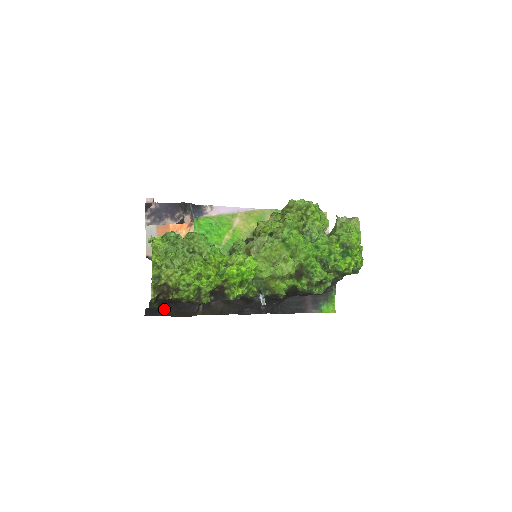
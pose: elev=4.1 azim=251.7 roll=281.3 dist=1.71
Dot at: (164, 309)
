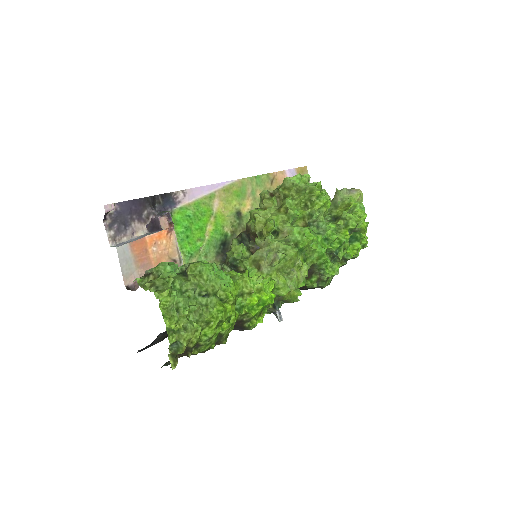
Dot at: (157, 337)
